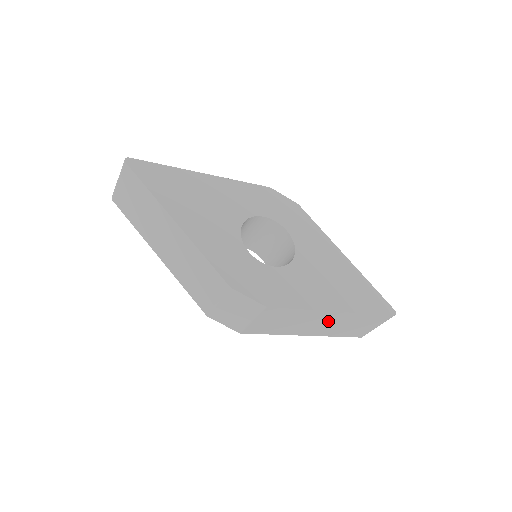
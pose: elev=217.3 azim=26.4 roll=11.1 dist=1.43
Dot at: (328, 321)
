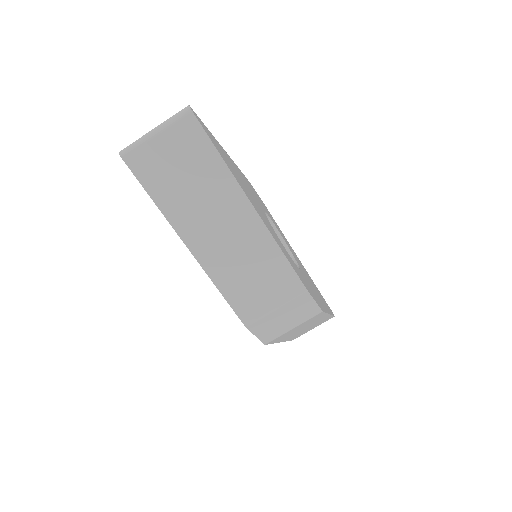
Dot at: occluded
